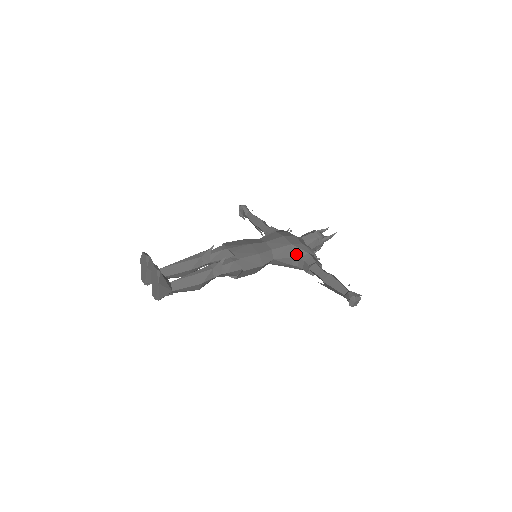
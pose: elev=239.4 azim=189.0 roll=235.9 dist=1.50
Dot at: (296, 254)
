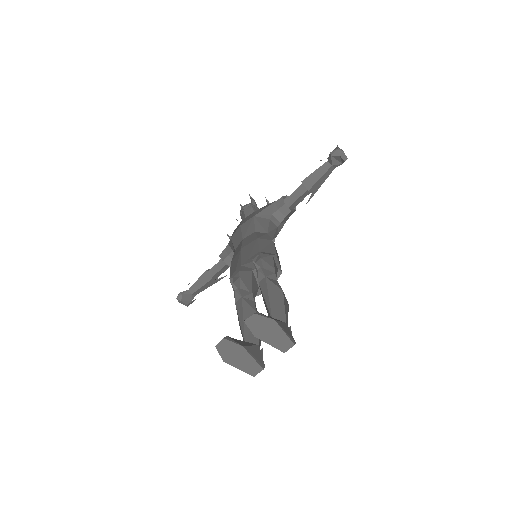
Dot at: (267, 216)
